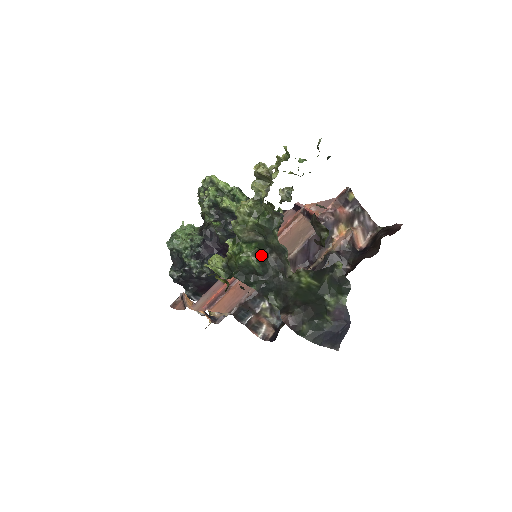
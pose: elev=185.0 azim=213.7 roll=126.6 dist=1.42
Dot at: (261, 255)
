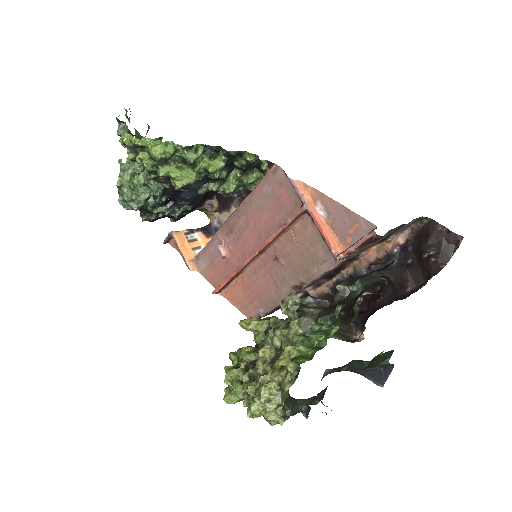
Dot at: (290, 409)
